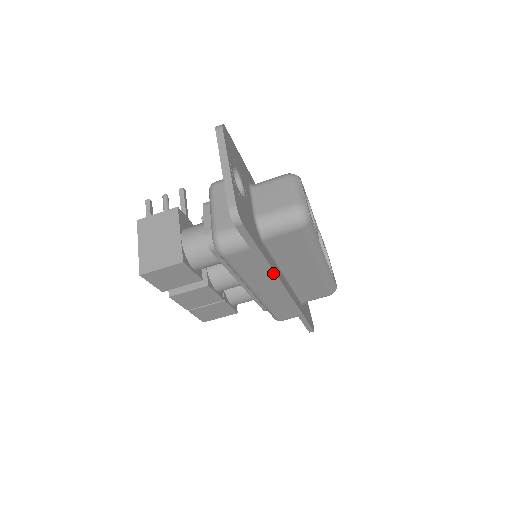
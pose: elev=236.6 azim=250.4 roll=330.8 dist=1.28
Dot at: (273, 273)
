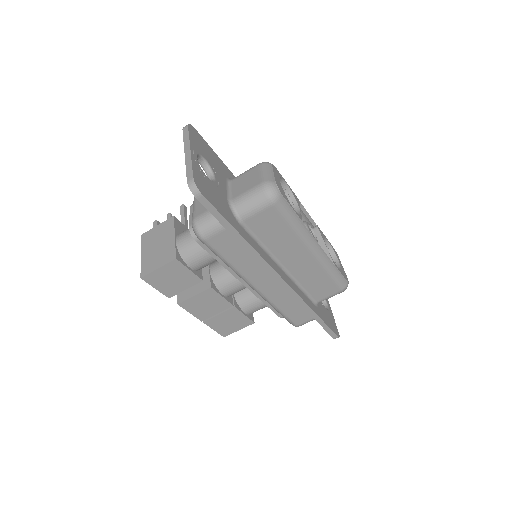
Dot at: (258, 256)
